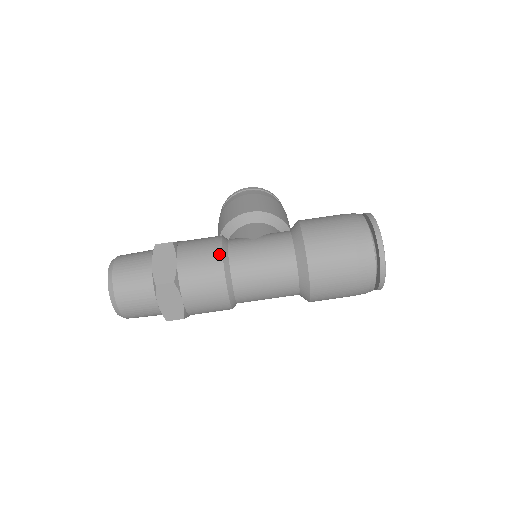
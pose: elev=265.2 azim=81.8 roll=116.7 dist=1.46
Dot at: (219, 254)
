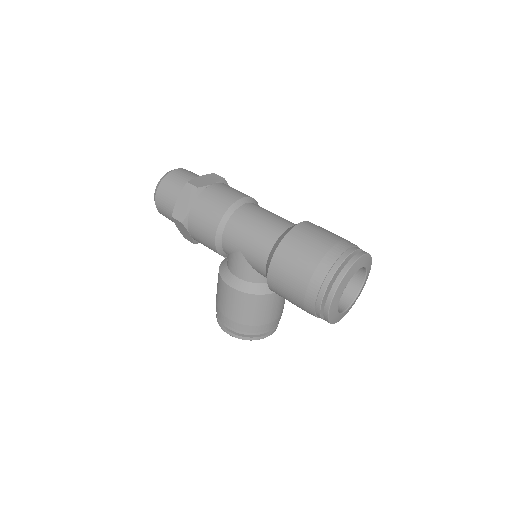
Dot at: occluded
